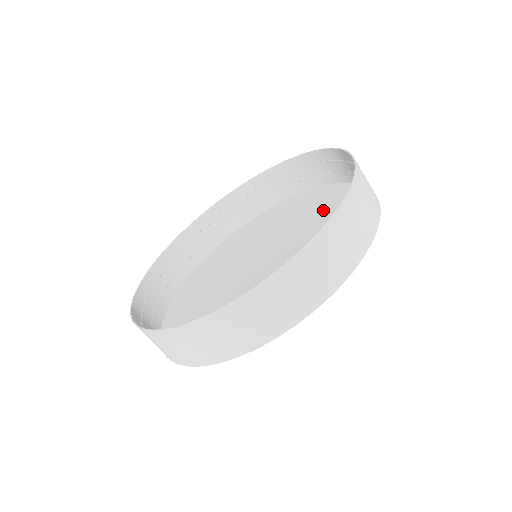
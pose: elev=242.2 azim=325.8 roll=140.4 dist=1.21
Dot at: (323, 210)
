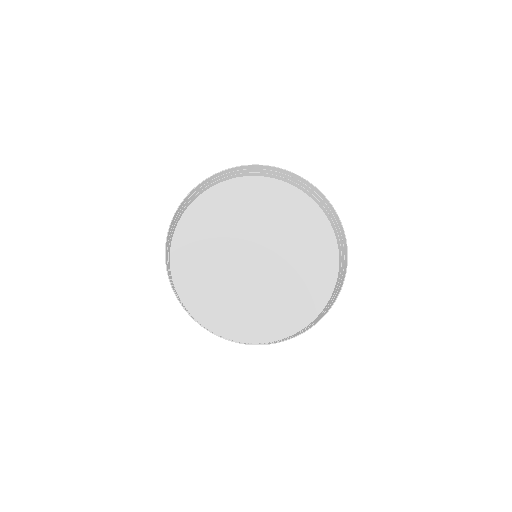
Dot at: (305, 235)
